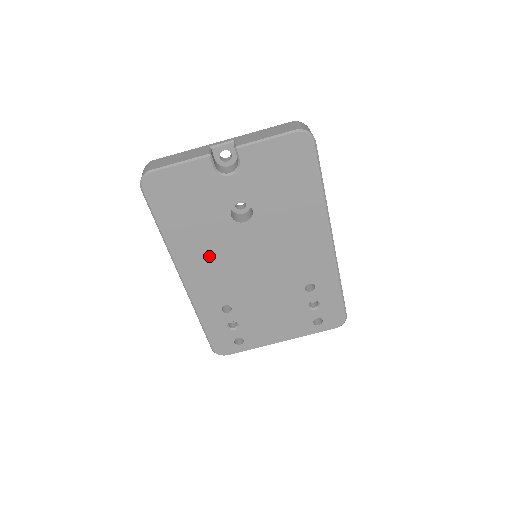
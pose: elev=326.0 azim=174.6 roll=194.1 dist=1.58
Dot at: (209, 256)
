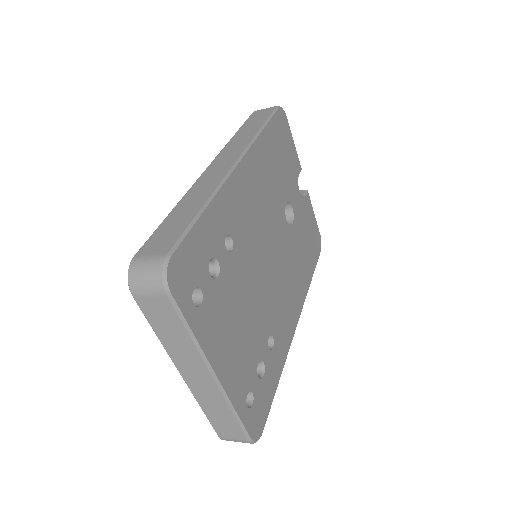
Dot at: (262, 192)
